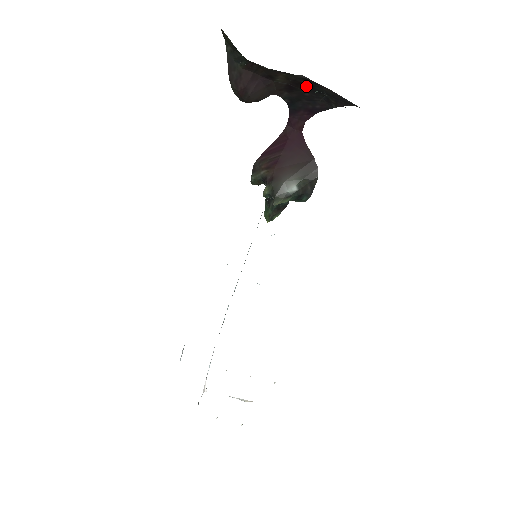
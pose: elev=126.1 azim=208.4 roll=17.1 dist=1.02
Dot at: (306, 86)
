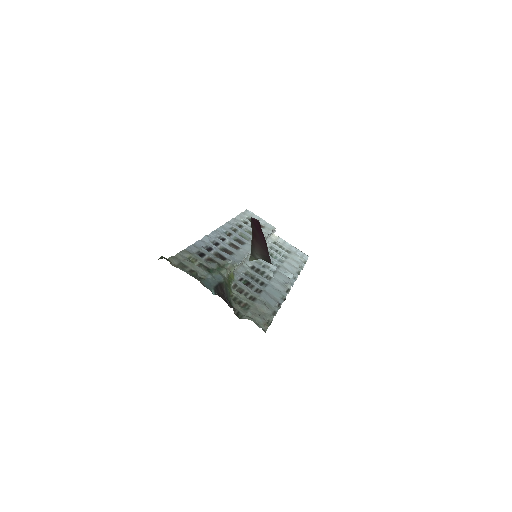
Dot at: occluded
